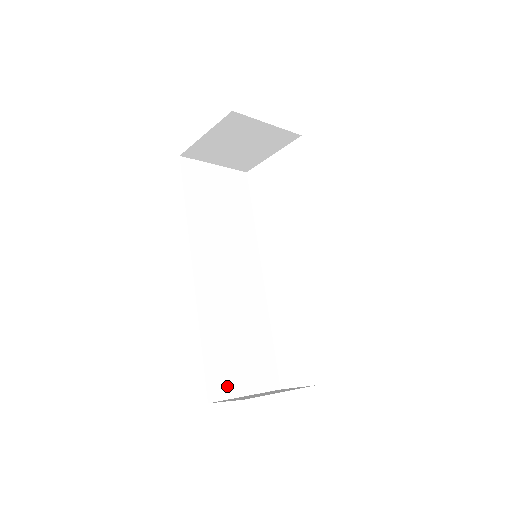
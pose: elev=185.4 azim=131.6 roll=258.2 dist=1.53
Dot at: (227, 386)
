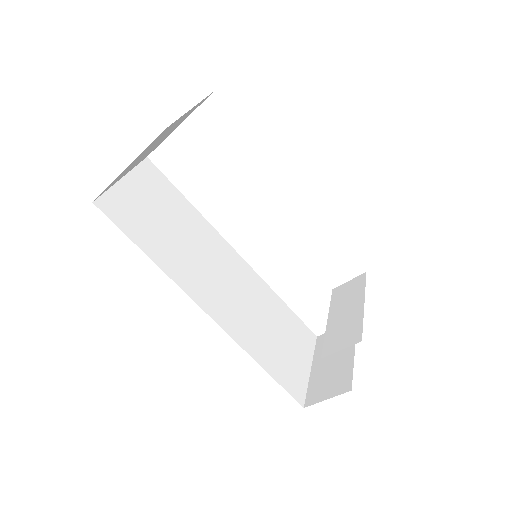
Dot at: (299, 379)
